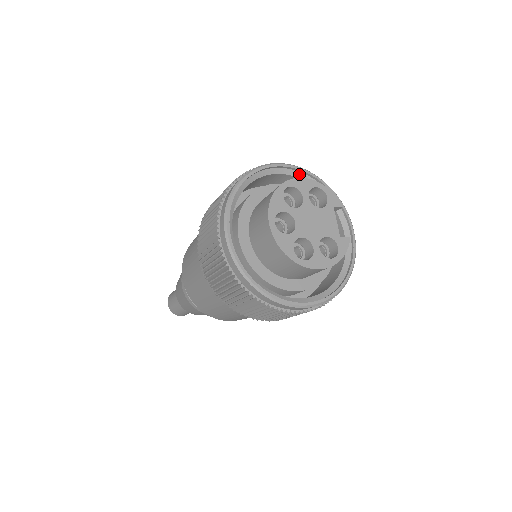
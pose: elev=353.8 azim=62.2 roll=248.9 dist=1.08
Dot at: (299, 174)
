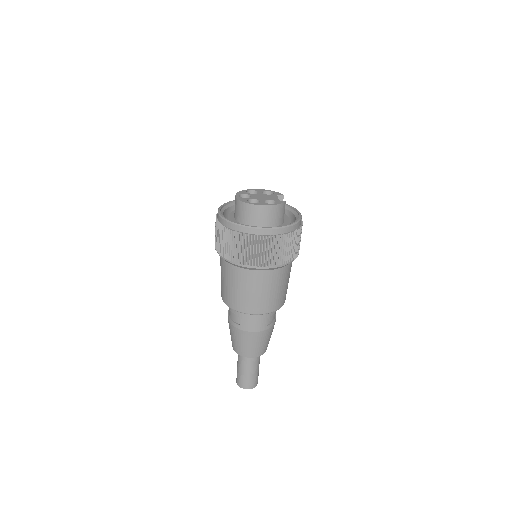
Dot at: occluded
